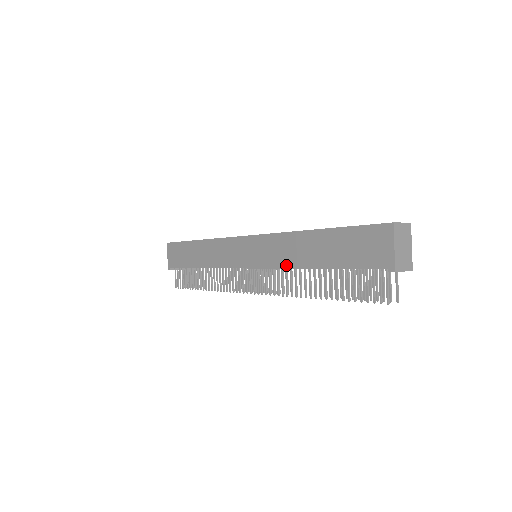
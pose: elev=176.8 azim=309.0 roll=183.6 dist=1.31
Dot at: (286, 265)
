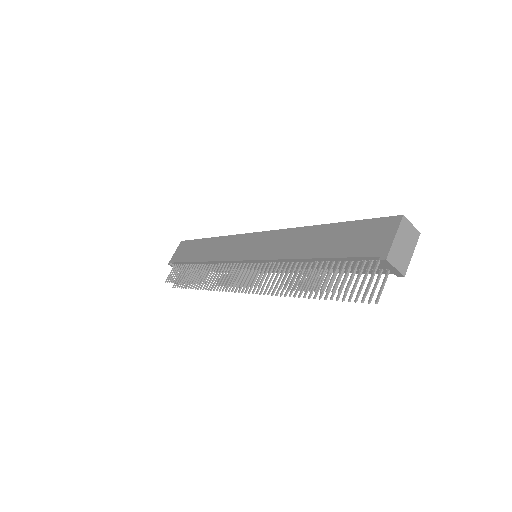
Dot at: (281, 256)
